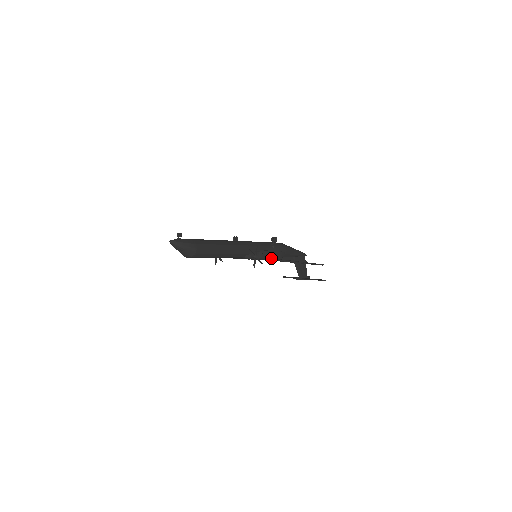
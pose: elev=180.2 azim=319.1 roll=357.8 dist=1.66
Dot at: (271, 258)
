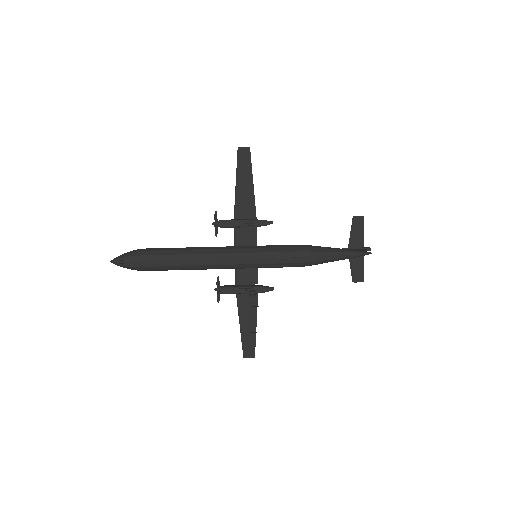
Dot at: (238, 296)
